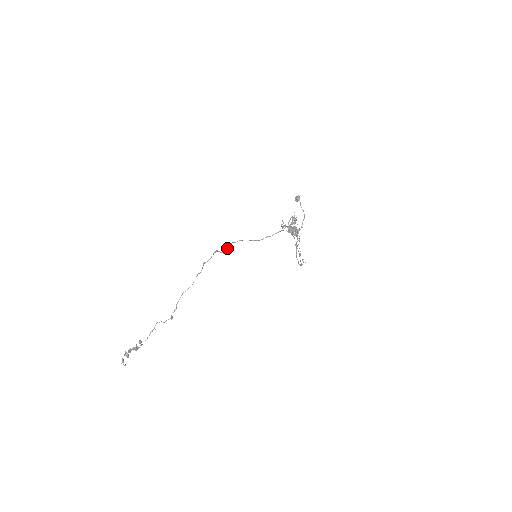
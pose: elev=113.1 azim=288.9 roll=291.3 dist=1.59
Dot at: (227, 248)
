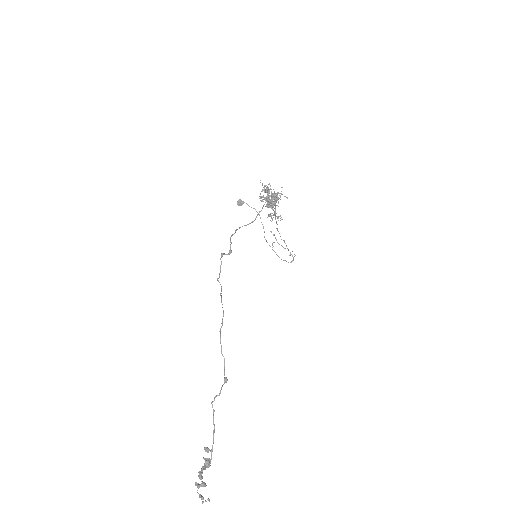
Dot at: (230, 245)
